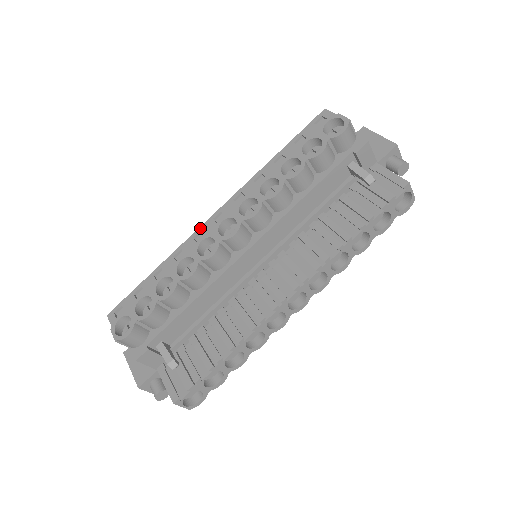
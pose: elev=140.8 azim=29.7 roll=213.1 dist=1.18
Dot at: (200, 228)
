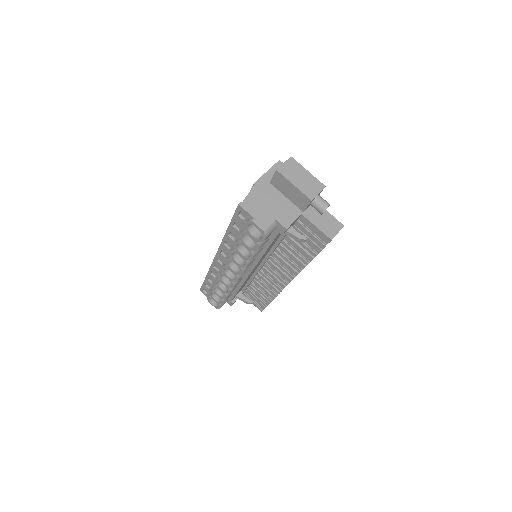
Dot at: (213, 263)
